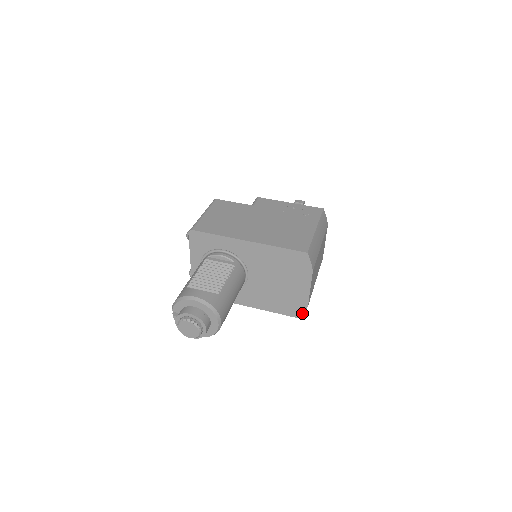
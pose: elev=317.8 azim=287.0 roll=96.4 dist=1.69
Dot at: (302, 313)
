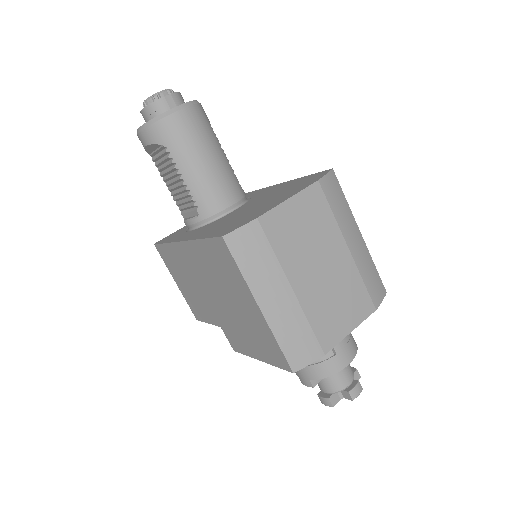
Dot at: (237, 229)
